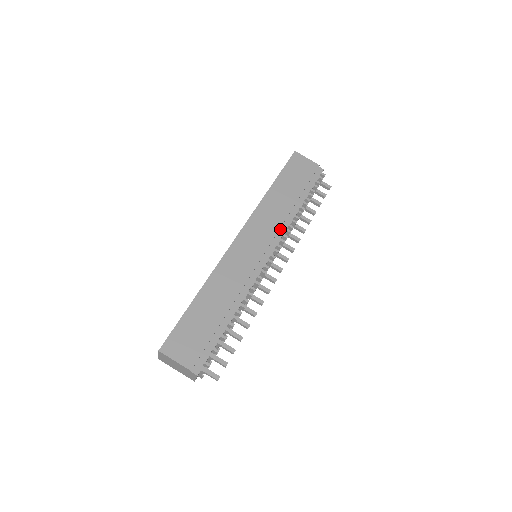
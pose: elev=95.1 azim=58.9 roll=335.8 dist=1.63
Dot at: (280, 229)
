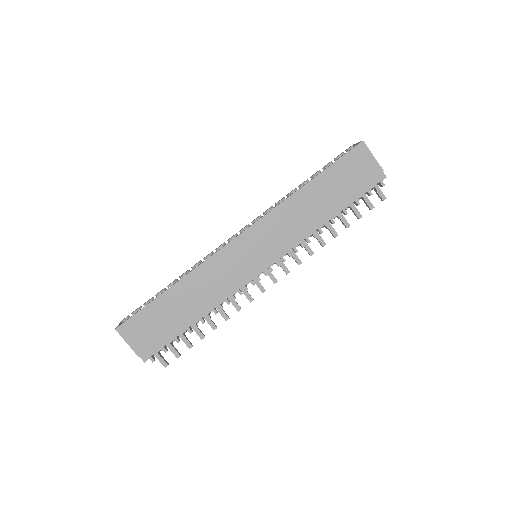
Dot at: (293, 239)
